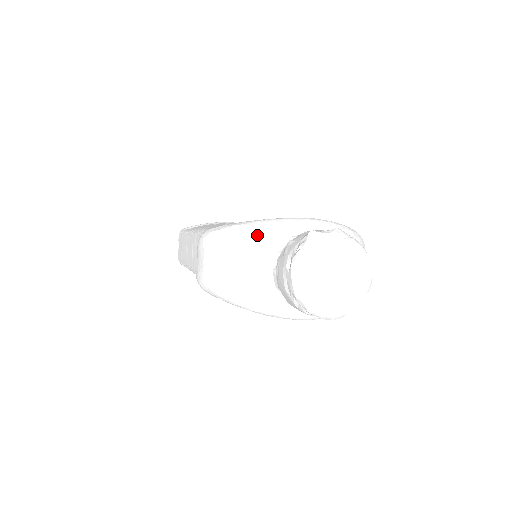
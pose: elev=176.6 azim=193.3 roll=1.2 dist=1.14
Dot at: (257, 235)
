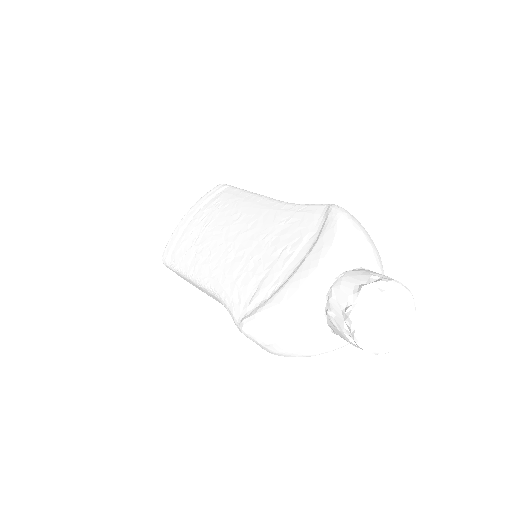
Dot at: (296, 320)
